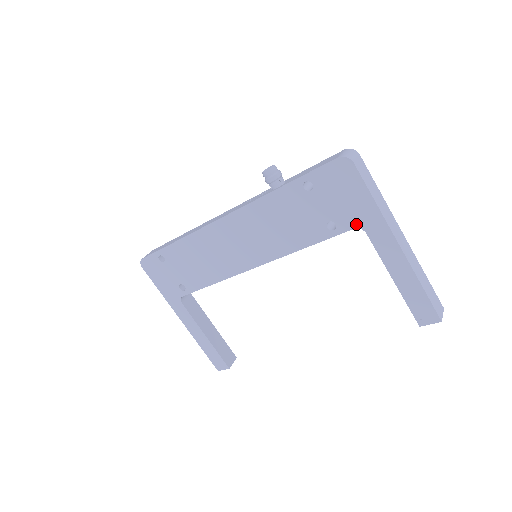
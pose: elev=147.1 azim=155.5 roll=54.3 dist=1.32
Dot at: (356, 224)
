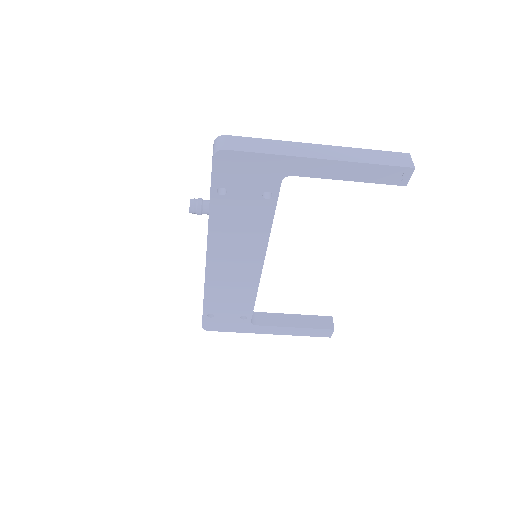
Dot at: (279, 178)
